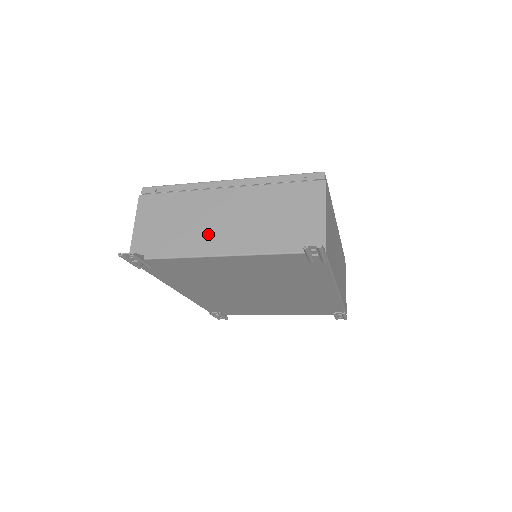
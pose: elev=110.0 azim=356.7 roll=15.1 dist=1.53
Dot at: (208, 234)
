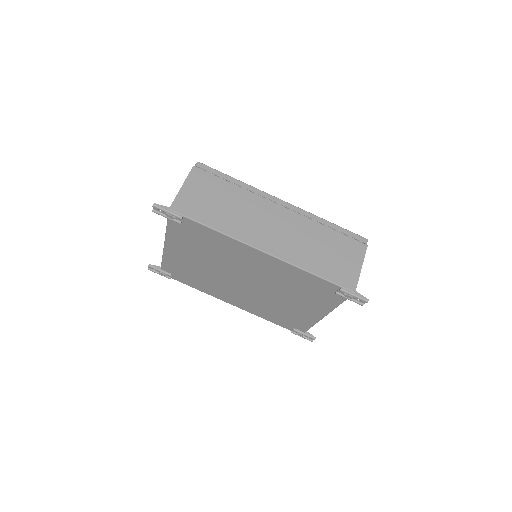
Dot at: occluded
